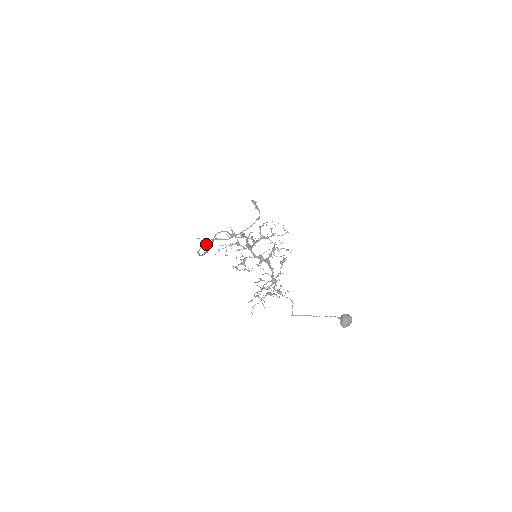
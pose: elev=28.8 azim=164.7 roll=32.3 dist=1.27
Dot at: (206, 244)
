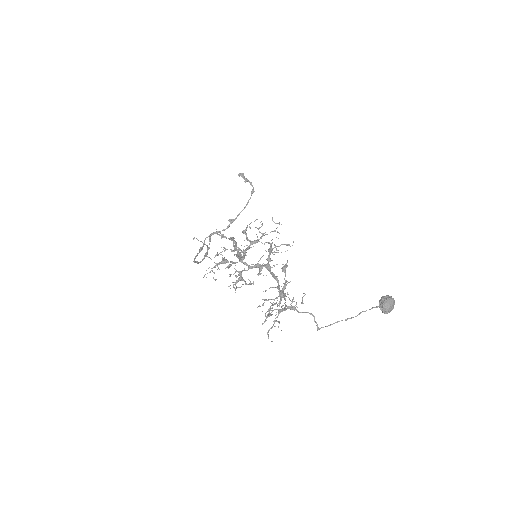
Dot at: (198, 253)
